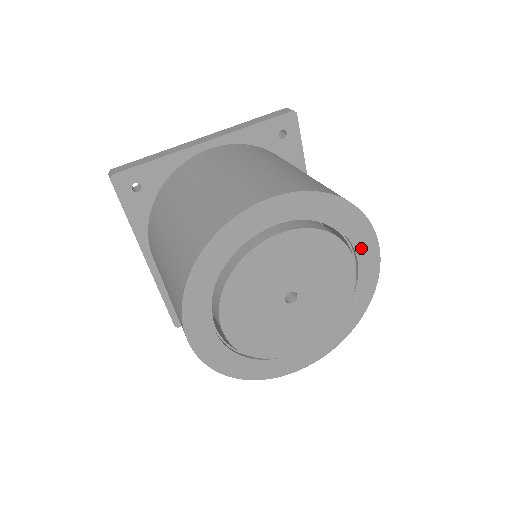
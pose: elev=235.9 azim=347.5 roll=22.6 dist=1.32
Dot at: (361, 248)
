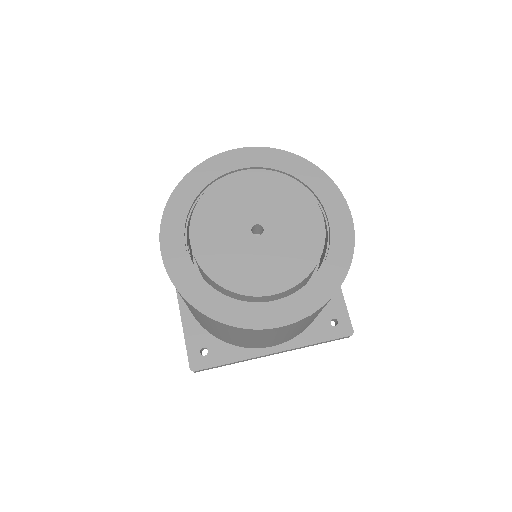
Dot at: (328, 203)
